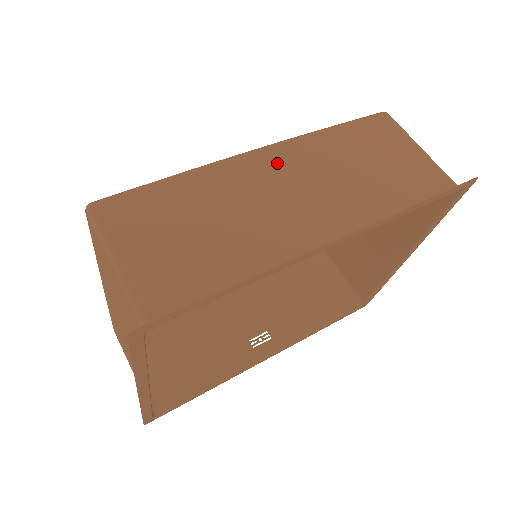
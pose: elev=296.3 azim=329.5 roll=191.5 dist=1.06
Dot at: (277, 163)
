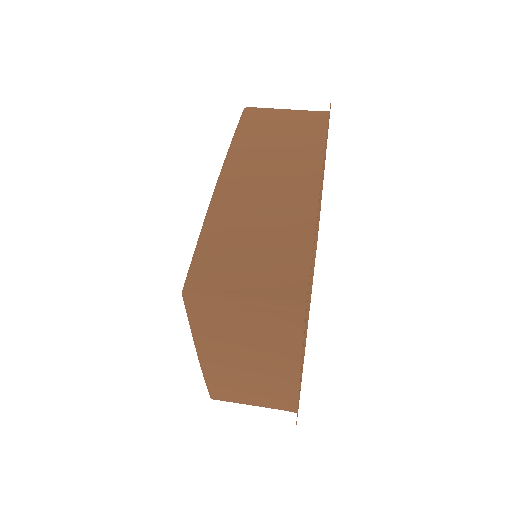
Dot at: (238, 179)
